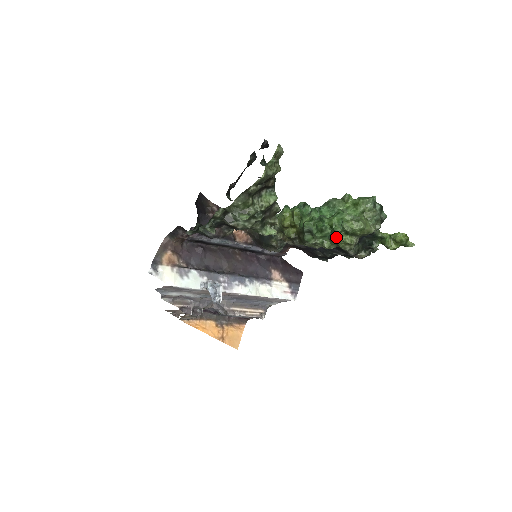
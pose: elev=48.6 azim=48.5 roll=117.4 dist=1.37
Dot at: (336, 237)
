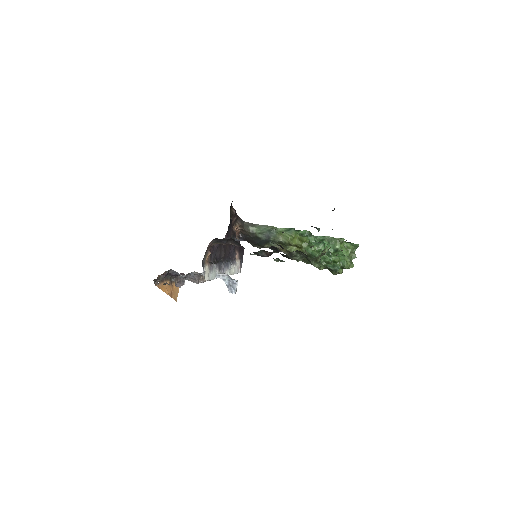
Dot at: (338, 270)
